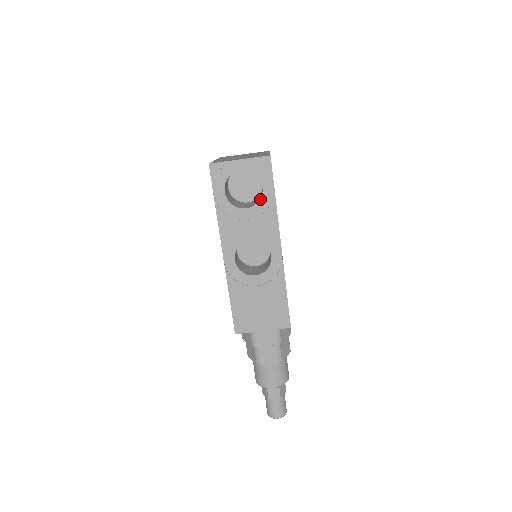
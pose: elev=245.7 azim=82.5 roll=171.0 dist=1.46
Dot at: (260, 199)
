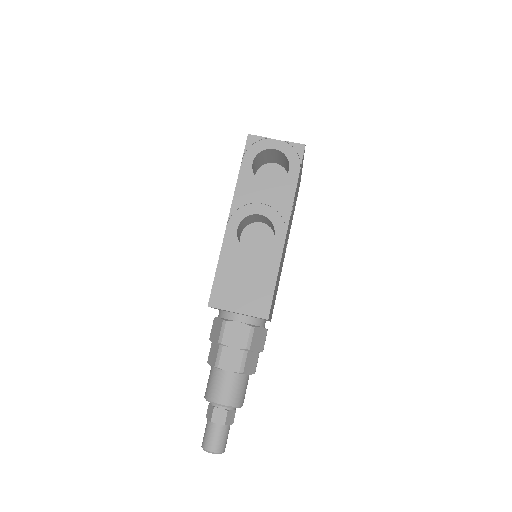
Dot at: (283, 179)
